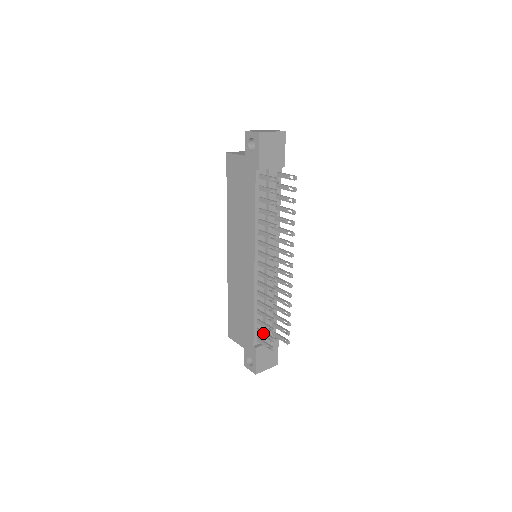
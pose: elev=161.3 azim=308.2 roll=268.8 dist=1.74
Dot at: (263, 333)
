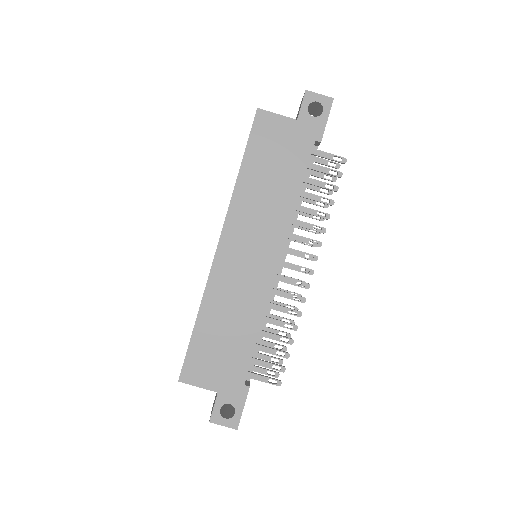
Dot at: (266, 362)
